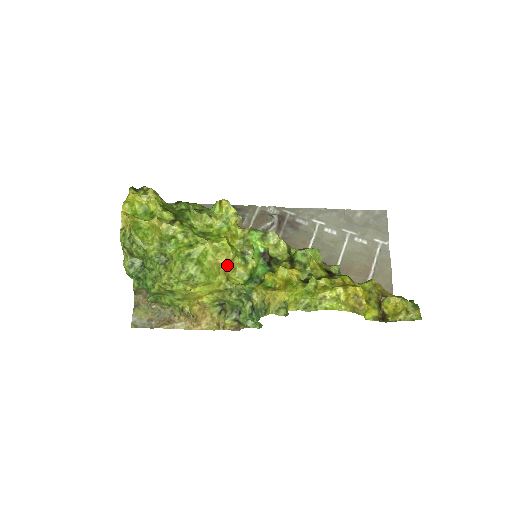
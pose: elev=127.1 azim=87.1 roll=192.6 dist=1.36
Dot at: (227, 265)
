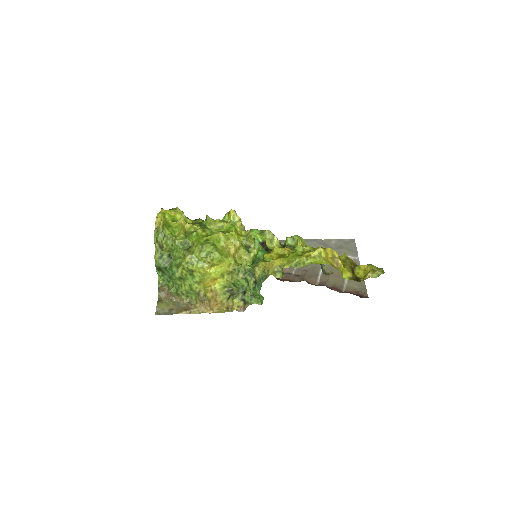
Dot at: (235, 251)
